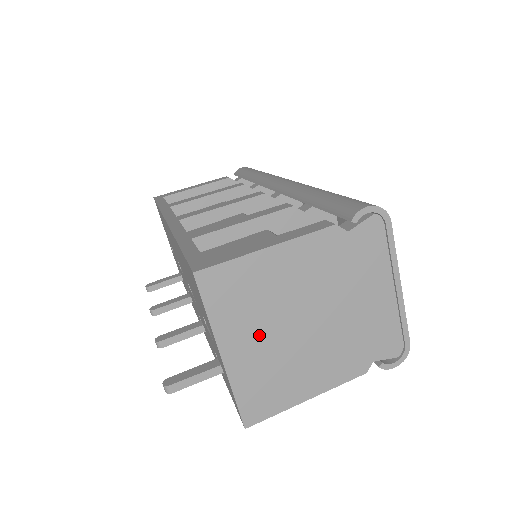
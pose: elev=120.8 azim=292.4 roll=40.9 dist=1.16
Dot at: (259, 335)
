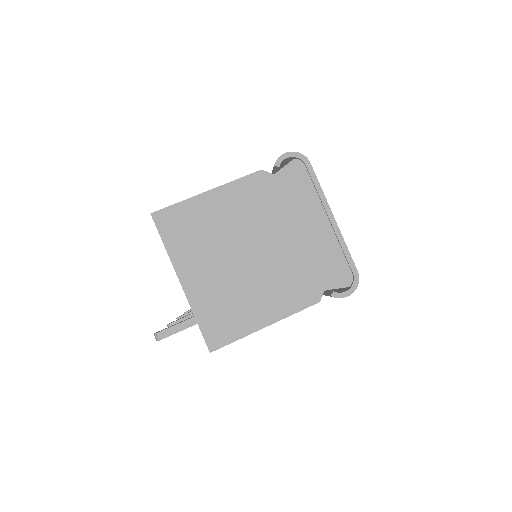
Dot at: (210, 264)
